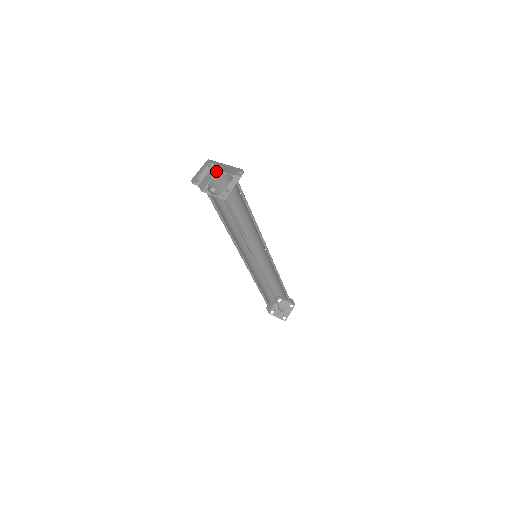
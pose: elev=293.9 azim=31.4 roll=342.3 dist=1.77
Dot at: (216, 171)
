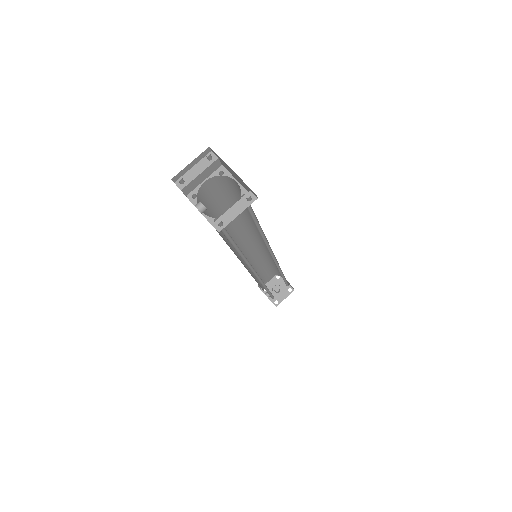
Dot at: (219, 166)
